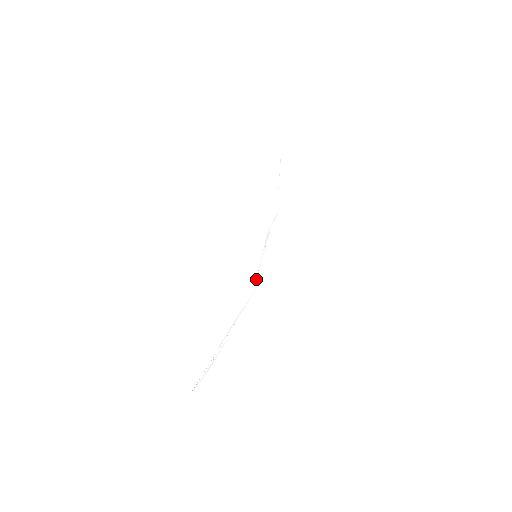
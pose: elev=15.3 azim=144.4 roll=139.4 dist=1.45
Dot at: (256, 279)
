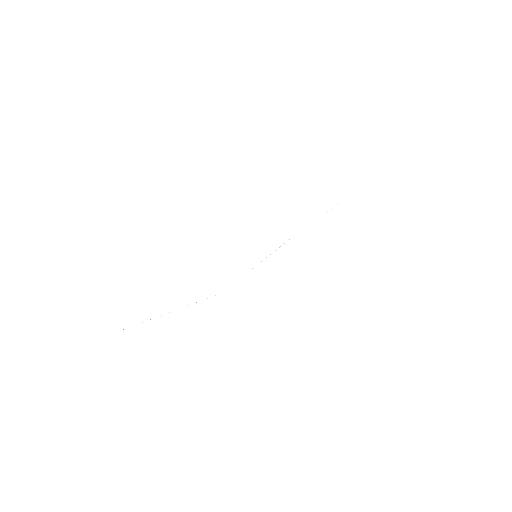
Dot at: occluded
